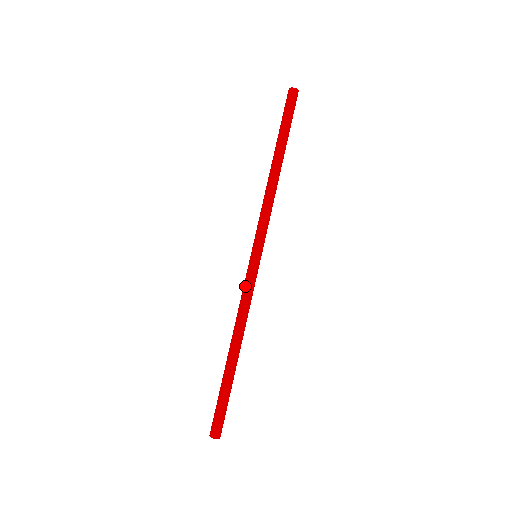
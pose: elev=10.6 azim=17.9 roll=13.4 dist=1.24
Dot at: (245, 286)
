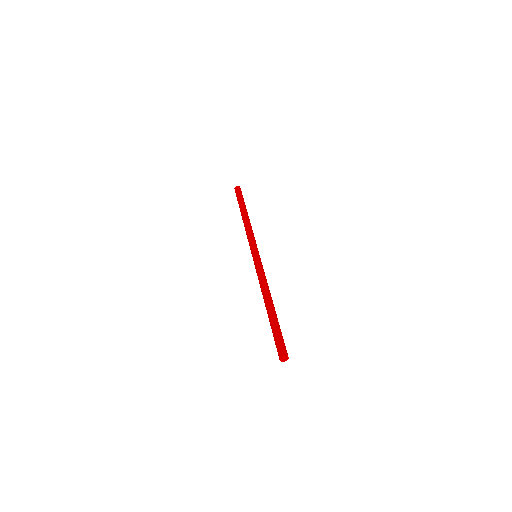
Dot at: (259, 268)
